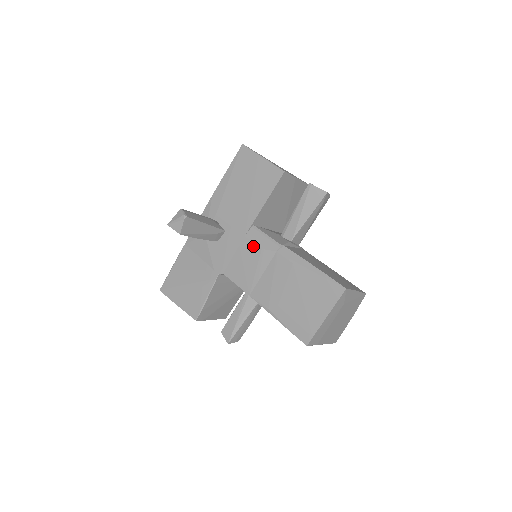
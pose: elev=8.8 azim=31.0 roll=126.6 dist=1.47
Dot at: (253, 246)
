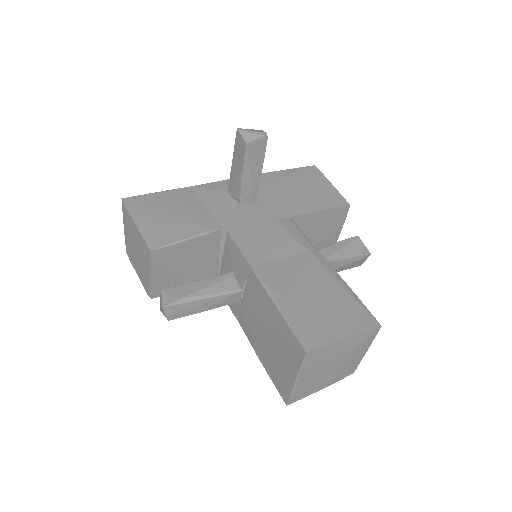
Dot at: (284, 231)
